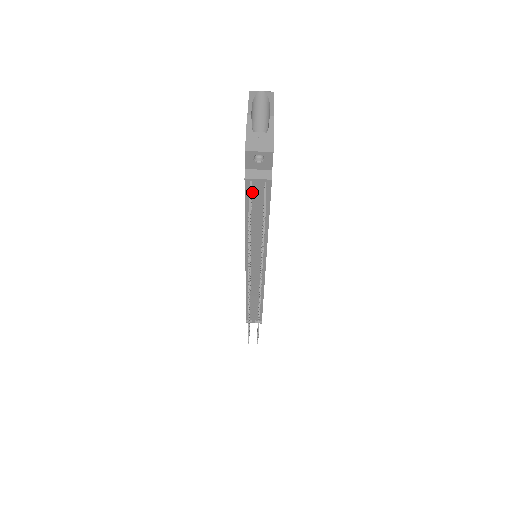
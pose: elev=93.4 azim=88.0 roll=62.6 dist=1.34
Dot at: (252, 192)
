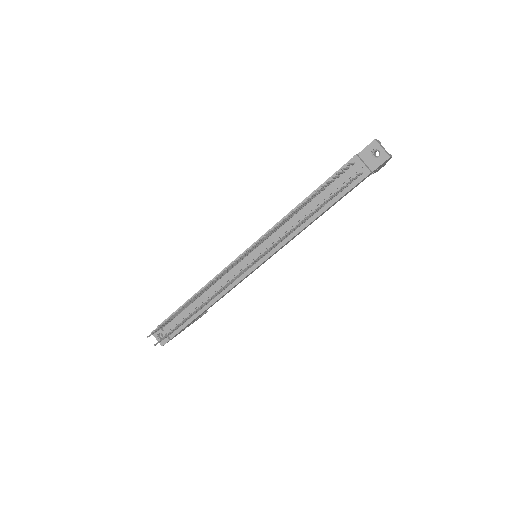
Dot at: (343, 174)
